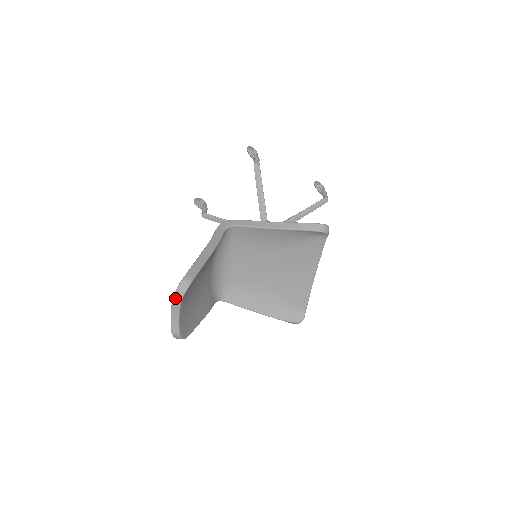
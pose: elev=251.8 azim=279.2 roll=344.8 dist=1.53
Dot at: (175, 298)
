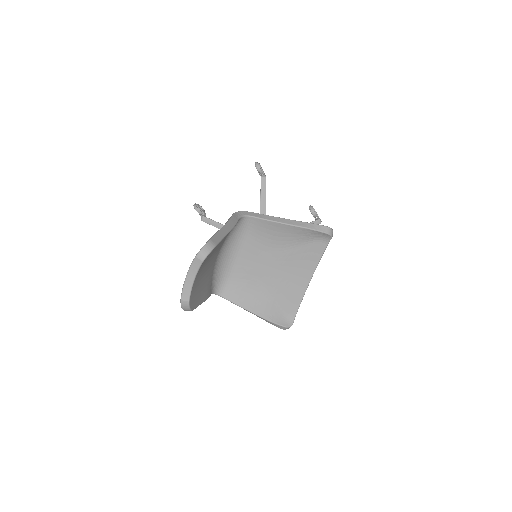
Dot at: (195, 261)
